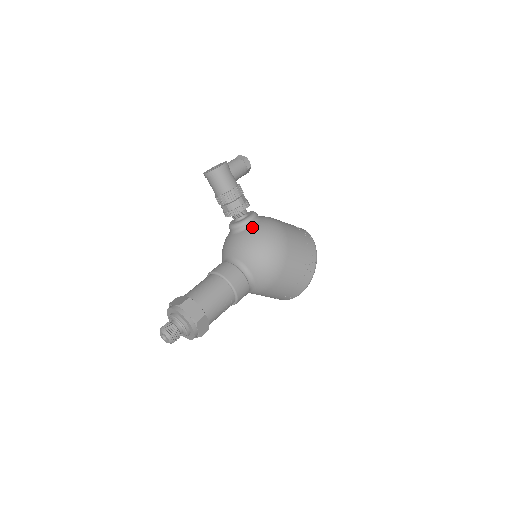
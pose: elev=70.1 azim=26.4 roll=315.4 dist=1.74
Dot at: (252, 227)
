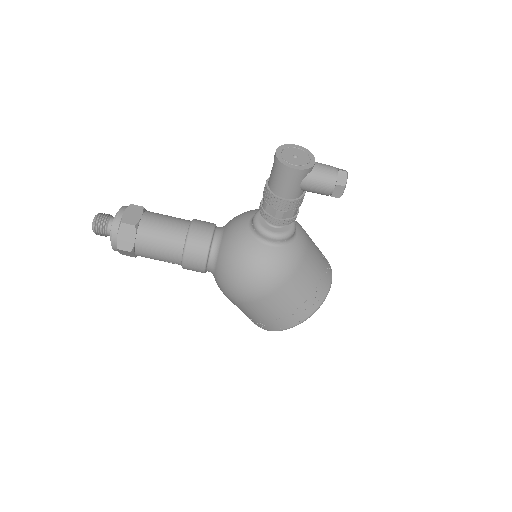
Dot at: (261, 244)
